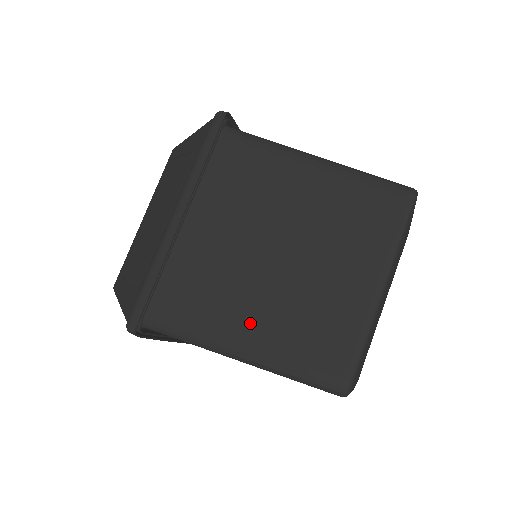
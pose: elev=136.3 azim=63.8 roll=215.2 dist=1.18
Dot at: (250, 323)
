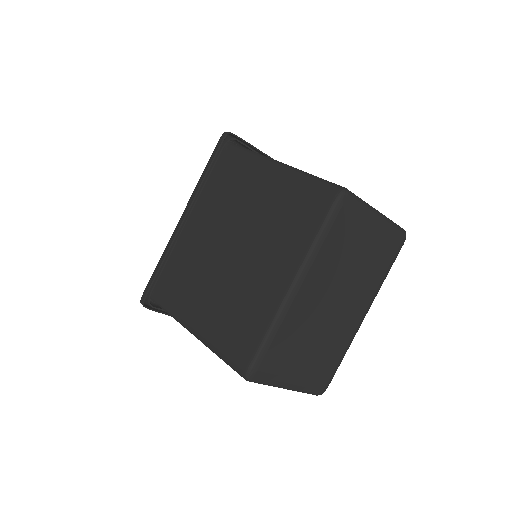
Dot at: (203, 306)
